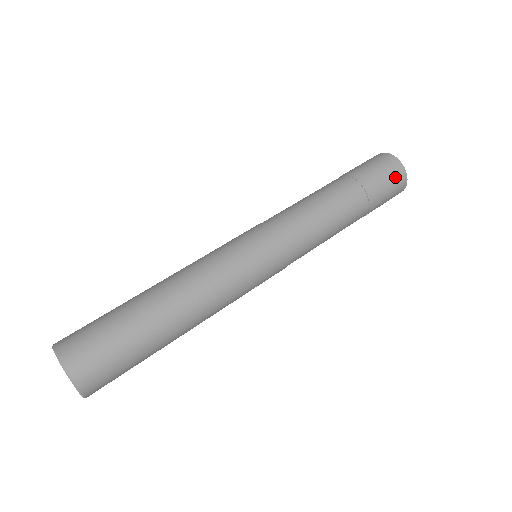
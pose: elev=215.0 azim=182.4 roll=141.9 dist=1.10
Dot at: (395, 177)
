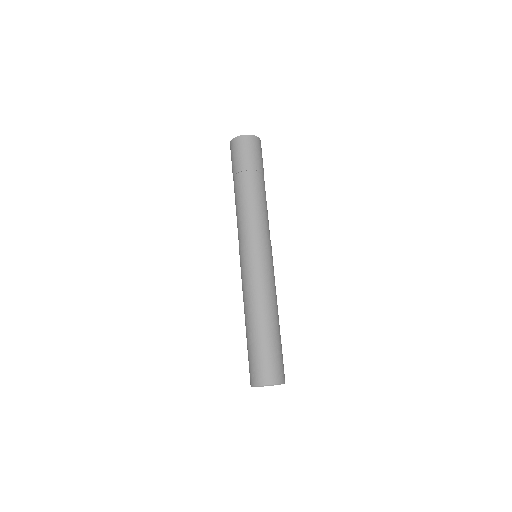
Dot at: (245, 145)
